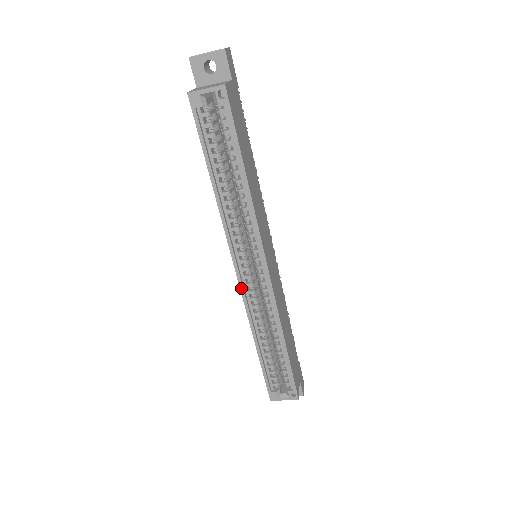
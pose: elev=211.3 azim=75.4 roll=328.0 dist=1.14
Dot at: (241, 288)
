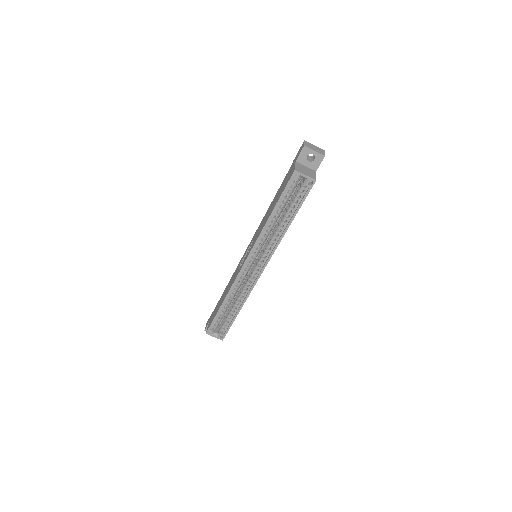
Dot at: (240, 271)
